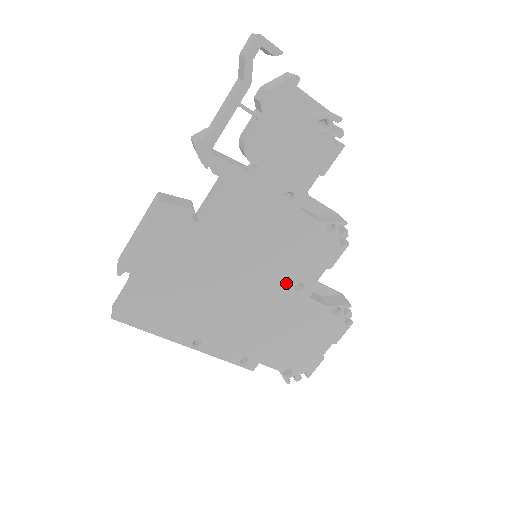
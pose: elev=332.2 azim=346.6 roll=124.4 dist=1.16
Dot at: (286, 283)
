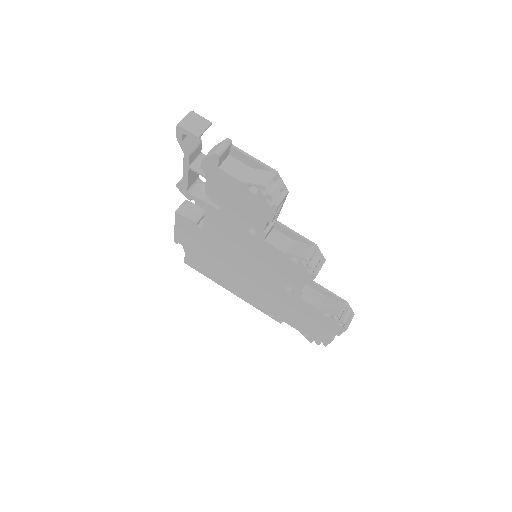
Dot at: (278, 282)
